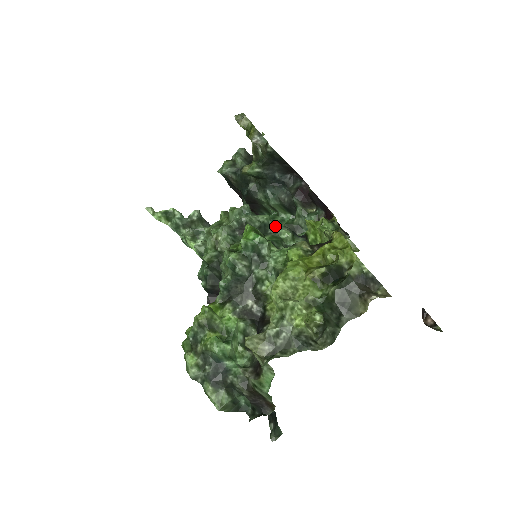
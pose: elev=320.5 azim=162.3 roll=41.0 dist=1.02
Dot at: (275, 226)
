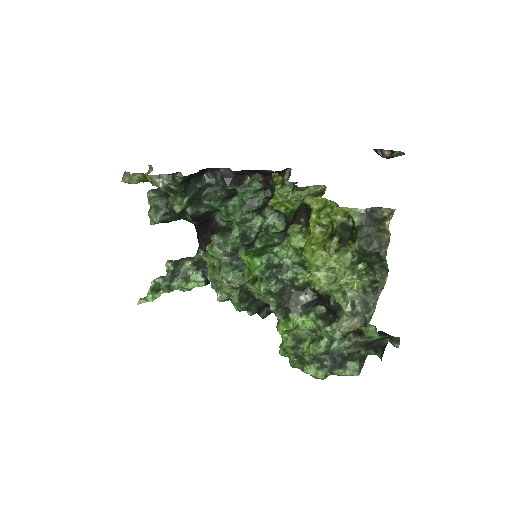
Dot at: (246, 225)
